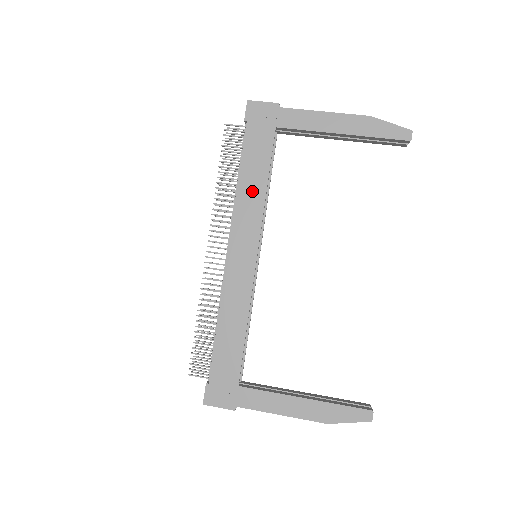
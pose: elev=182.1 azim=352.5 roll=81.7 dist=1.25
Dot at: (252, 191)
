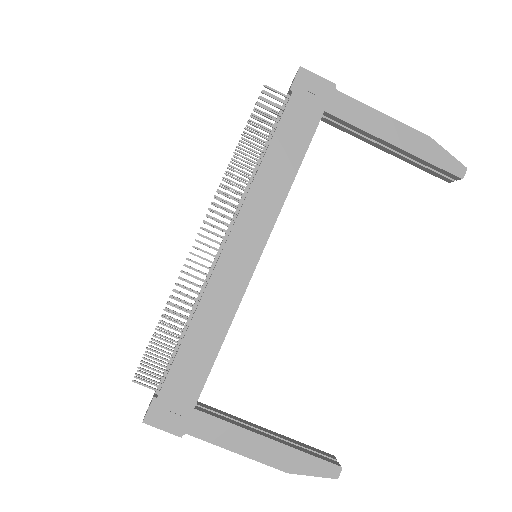
Dot at: (276, 177)
